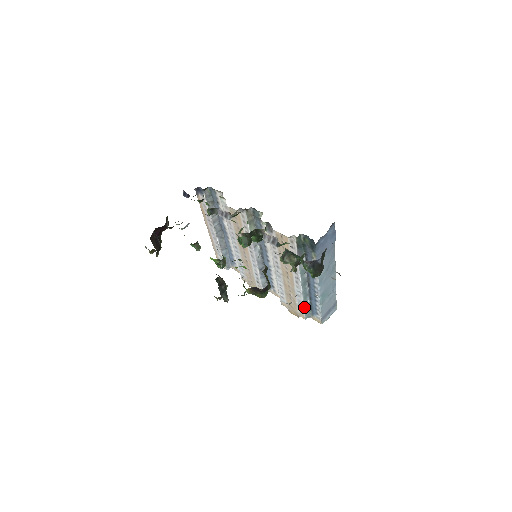
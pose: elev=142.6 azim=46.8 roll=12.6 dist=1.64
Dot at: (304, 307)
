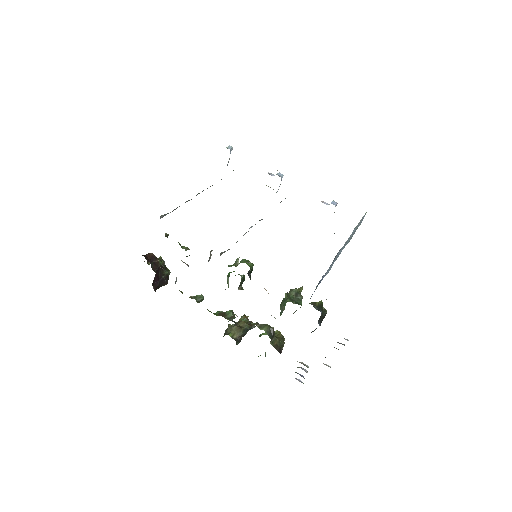
Dot at: occluded
